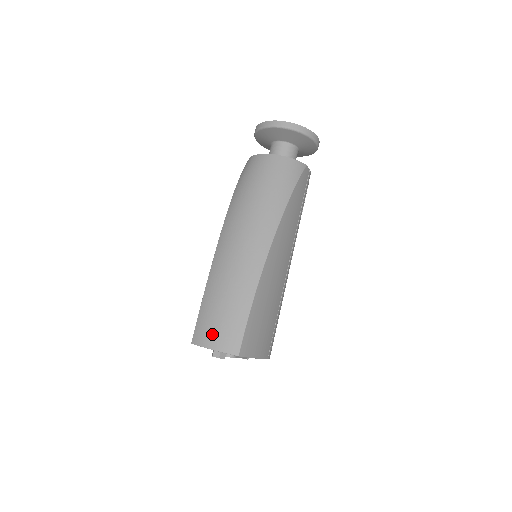
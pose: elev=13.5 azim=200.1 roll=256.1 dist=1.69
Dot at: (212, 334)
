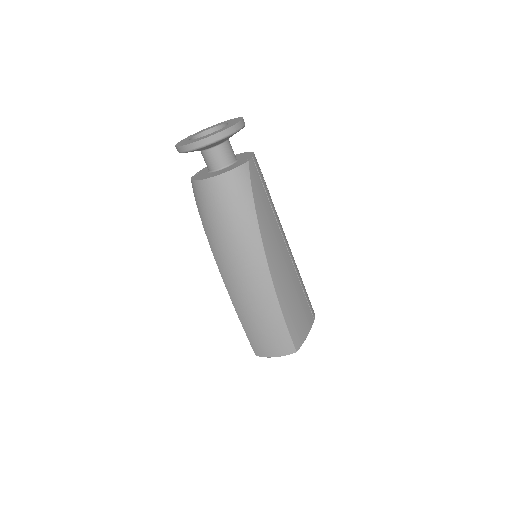
Dot at: (267, 348)
